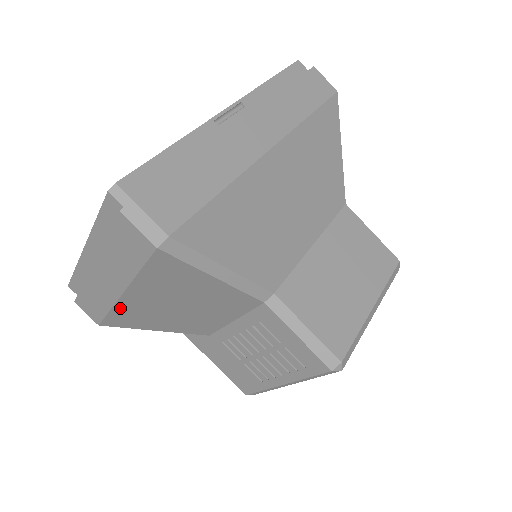
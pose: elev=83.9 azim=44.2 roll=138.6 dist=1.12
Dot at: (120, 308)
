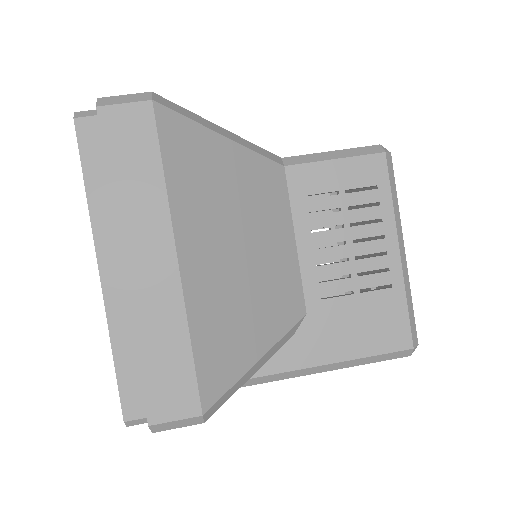
Dot at: (195, 311)
